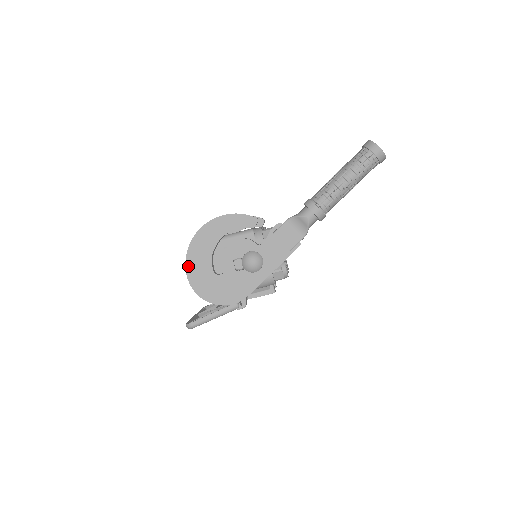
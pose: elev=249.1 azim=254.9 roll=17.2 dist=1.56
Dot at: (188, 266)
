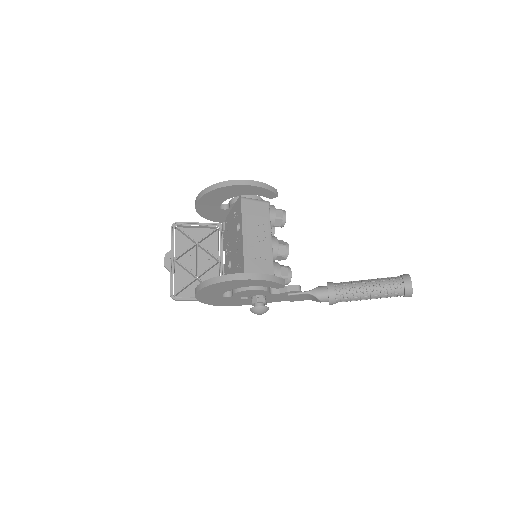
Dot at: (202, 290)
